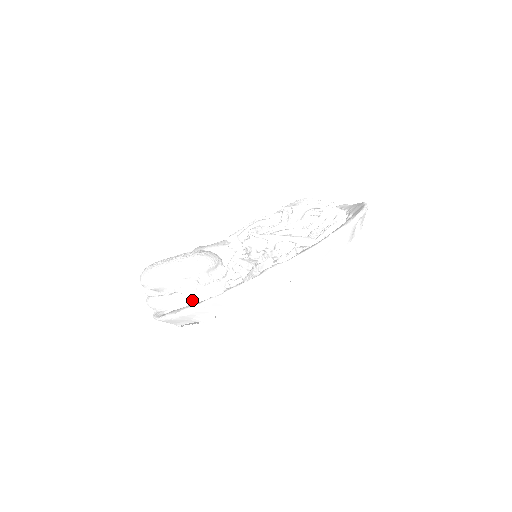
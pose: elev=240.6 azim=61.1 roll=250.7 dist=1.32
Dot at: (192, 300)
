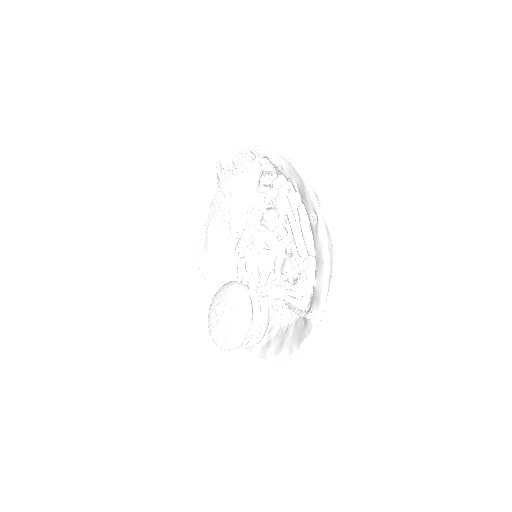
Dot at: (264, 332)
